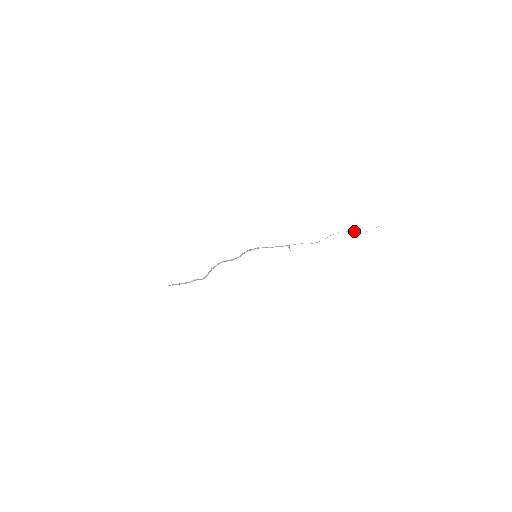
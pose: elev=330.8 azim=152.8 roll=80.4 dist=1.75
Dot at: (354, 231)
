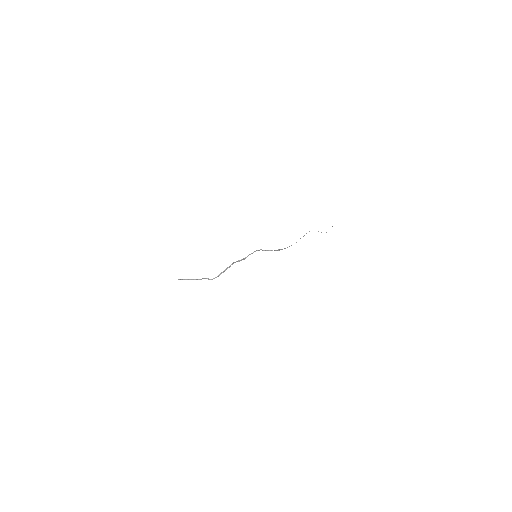
Dot at: occluded
